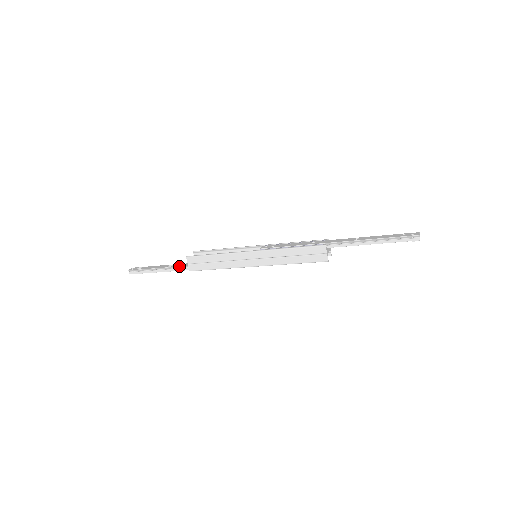
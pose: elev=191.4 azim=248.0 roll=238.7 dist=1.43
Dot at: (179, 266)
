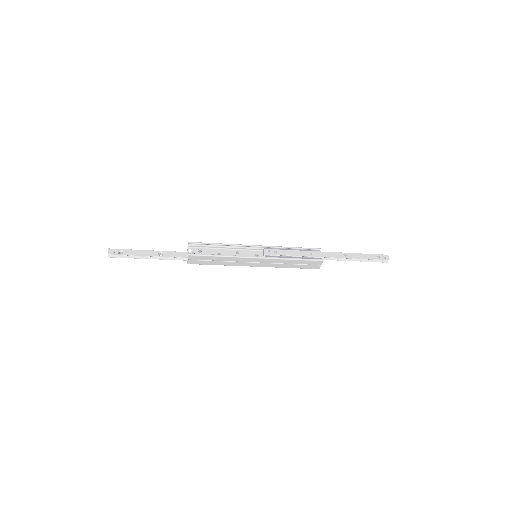
Dot at: (174, 257)
